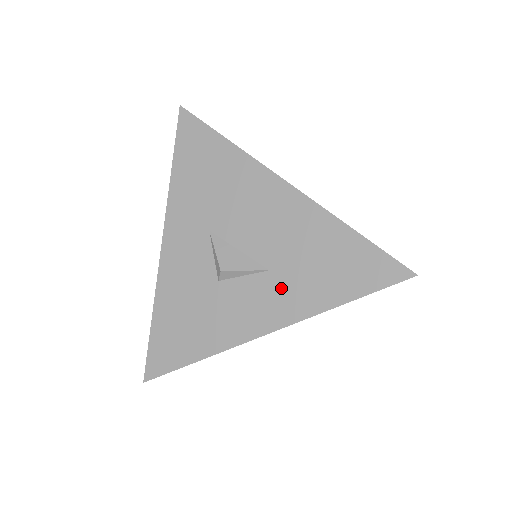
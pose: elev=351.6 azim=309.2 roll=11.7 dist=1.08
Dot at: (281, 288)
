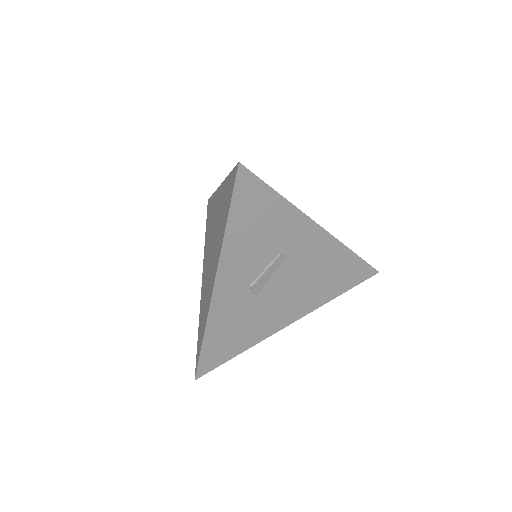
Dot at: occluded
